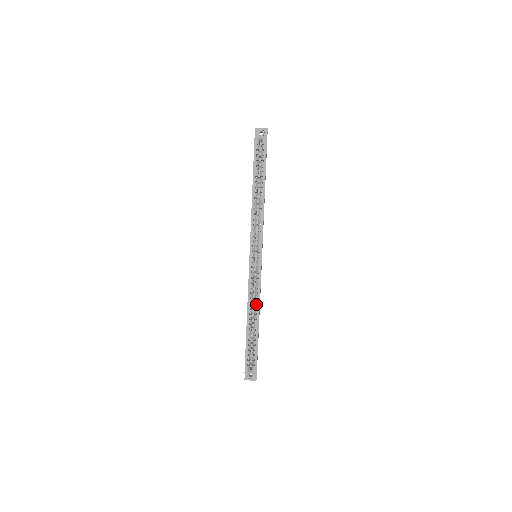
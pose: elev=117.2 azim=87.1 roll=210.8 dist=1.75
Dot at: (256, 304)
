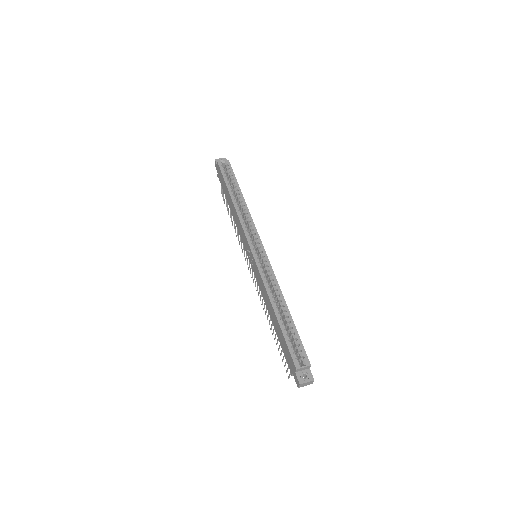
Dot at: (276, 292)
